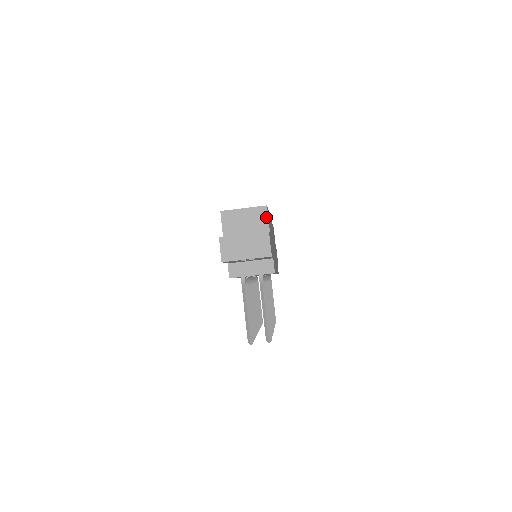
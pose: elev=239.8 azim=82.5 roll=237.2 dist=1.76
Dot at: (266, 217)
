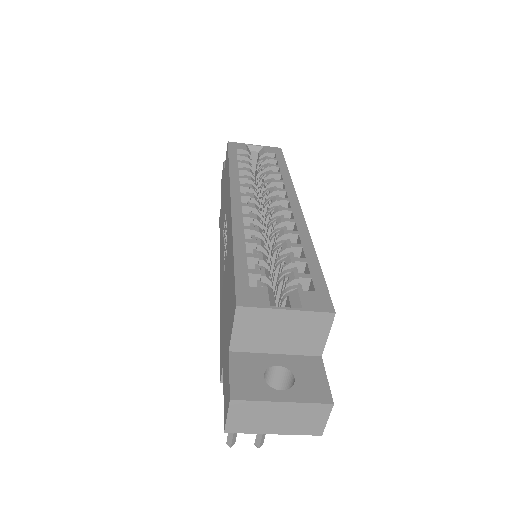
Dot at: (326, 331)
